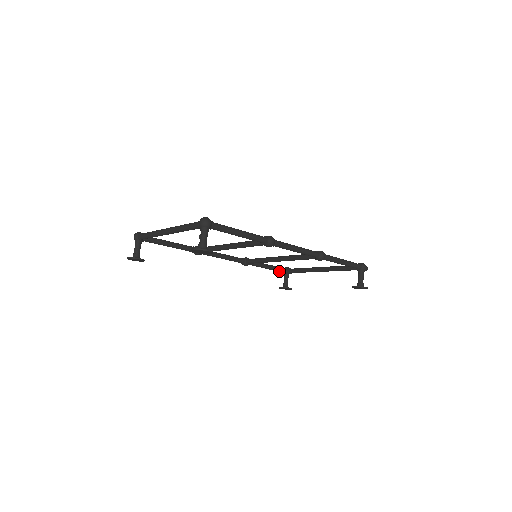
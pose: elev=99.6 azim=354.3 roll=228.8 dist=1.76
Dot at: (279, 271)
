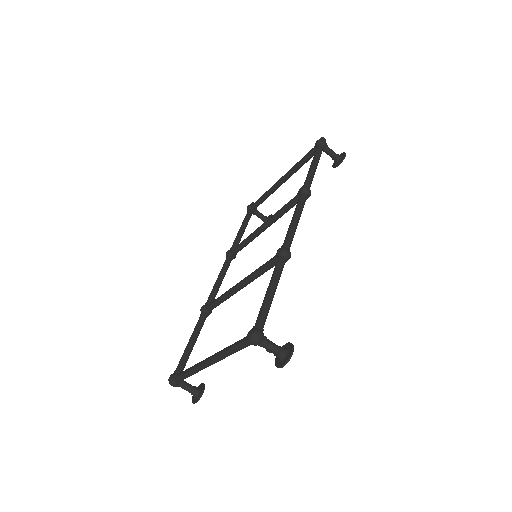
Dot at: (249, 219)
